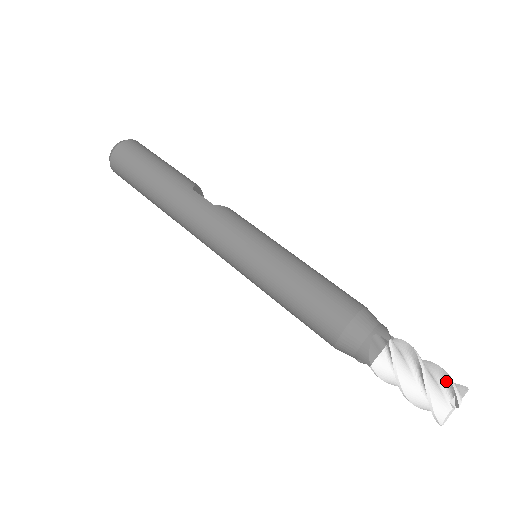
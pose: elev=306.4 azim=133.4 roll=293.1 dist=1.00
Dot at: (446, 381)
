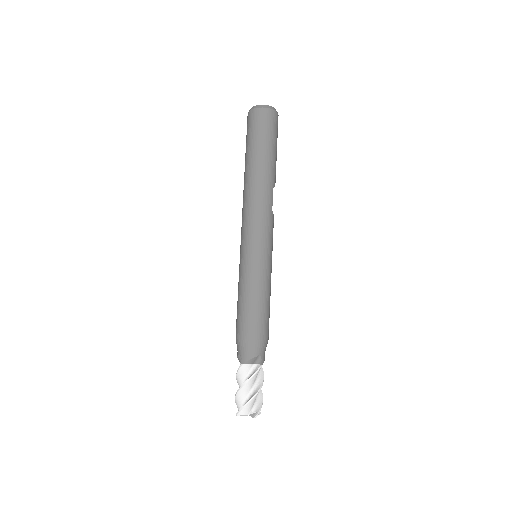
Dot at: (259, 403)
